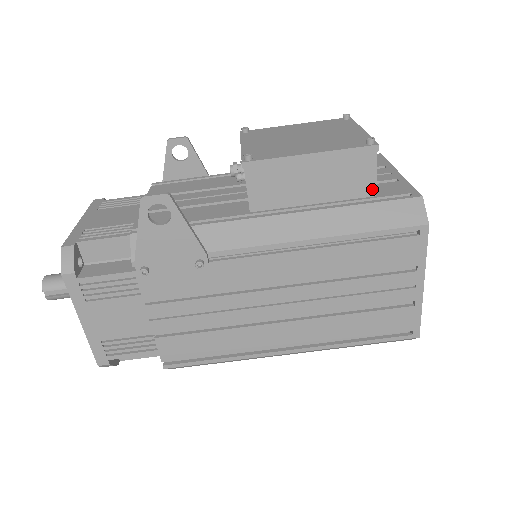
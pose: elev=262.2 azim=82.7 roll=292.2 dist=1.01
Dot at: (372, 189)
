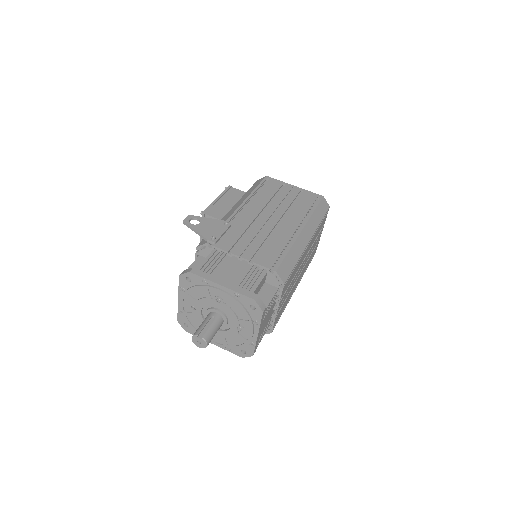
Dot at: occluded
